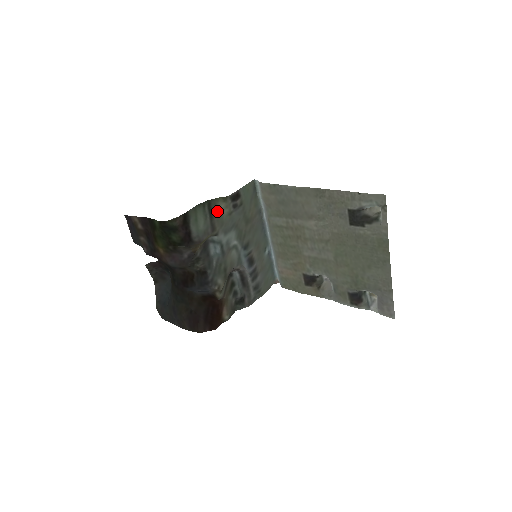
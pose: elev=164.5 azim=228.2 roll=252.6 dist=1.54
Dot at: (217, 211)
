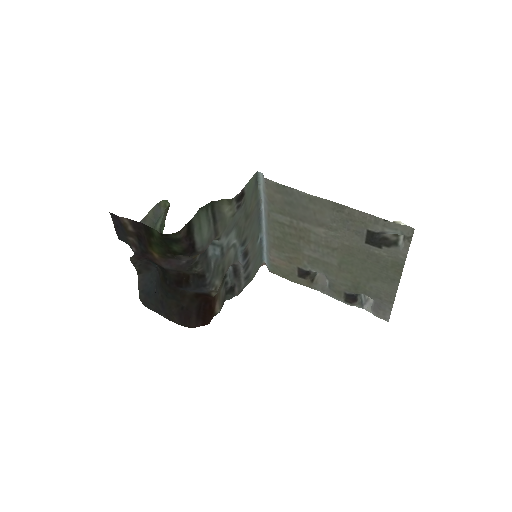
Dot at: (221, 214)
